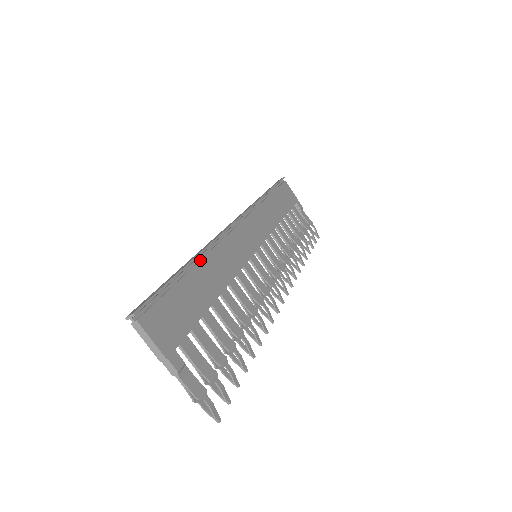
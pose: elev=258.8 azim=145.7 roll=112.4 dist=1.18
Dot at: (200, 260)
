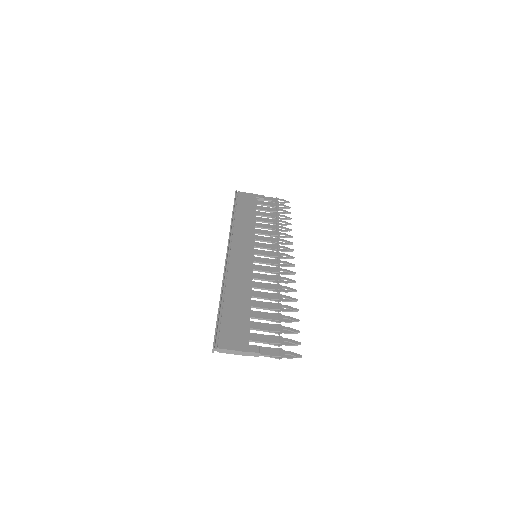
Dot at: (225, 290)
